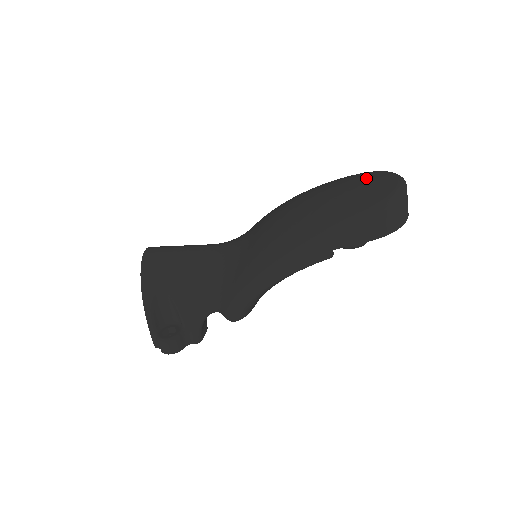
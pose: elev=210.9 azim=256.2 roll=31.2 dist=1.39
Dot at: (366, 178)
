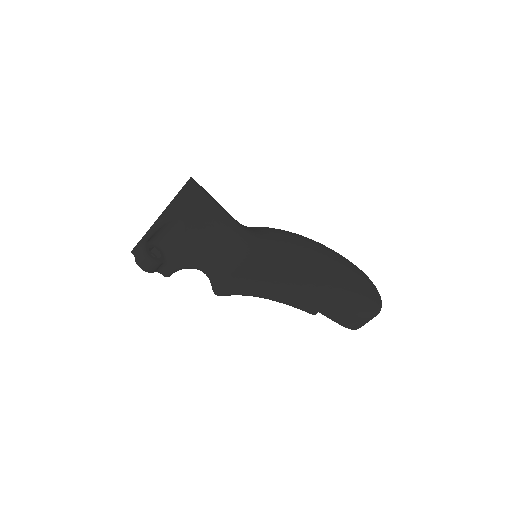
Dot at: (363, 279)
